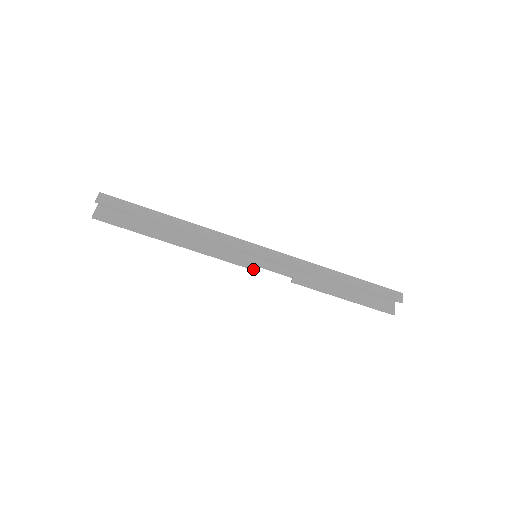
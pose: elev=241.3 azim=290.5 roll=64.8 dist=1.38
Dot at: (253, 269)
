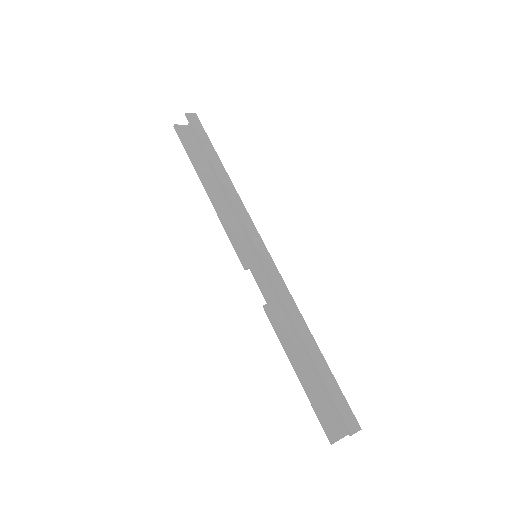
Dot at: (243, 263)
